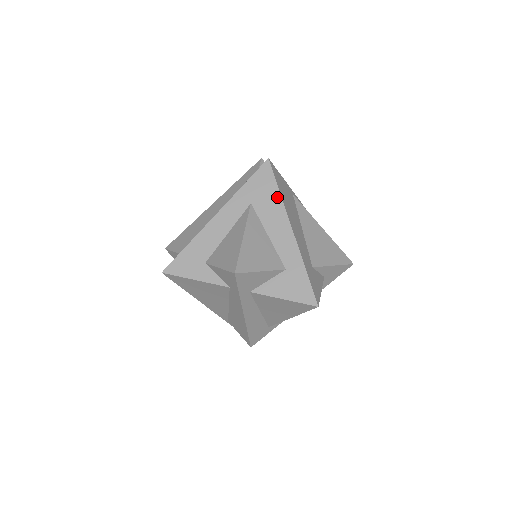
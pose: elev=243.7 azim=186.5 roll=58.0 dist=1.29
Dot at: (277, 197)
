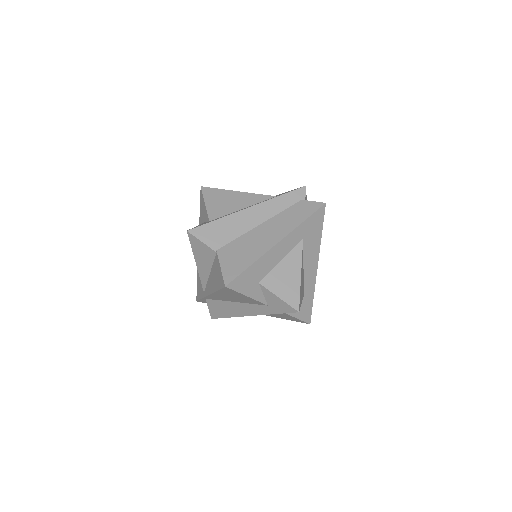
Dot at: (319, 238)
